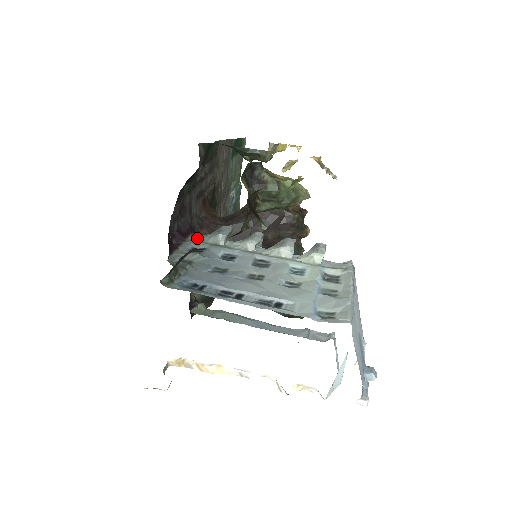
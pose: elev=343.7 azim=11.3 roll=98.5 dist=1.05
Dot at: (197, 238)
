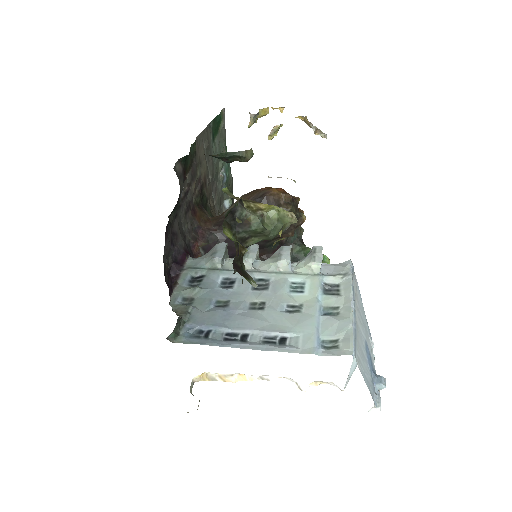
Dot at: (194, 263)
